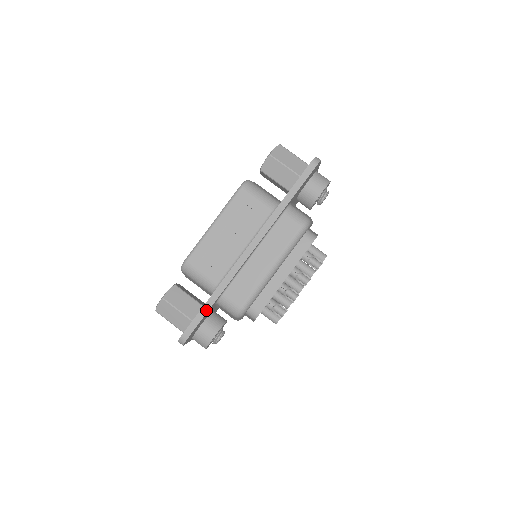
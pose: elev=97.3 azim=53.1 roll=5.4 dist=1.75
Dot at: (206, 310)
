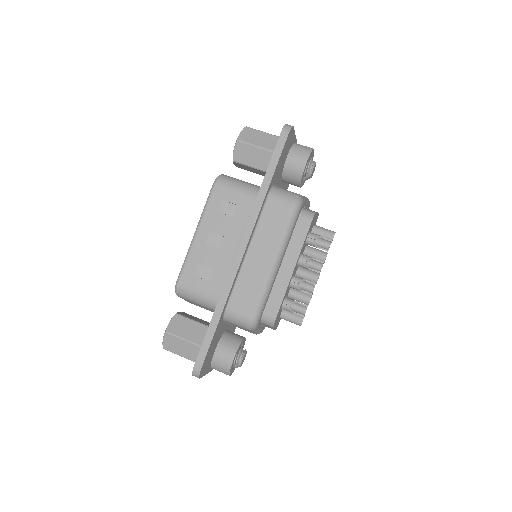
Dot at: (213, 331)
